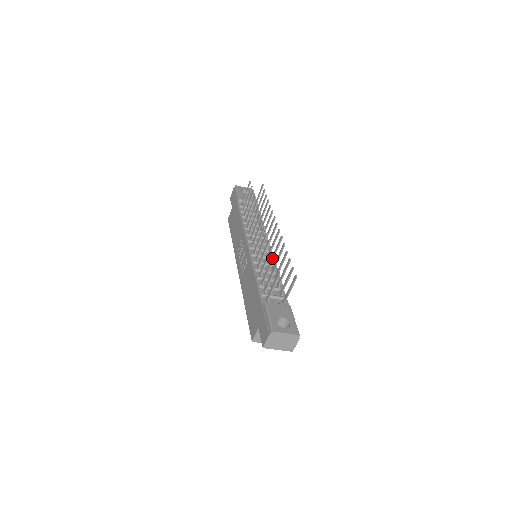
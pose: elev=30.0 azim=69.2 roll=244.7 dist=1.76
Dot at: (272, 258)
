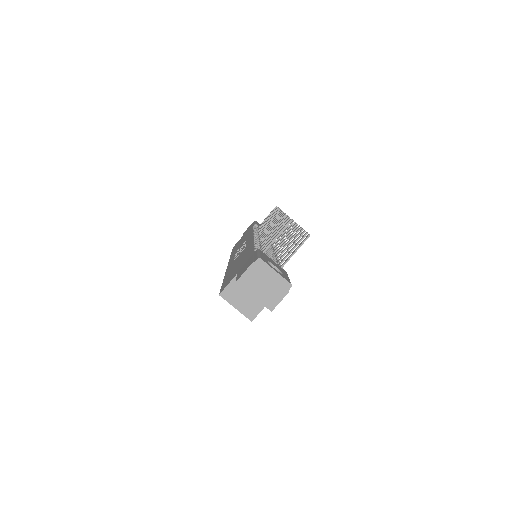
Dot at: (285, 218)
